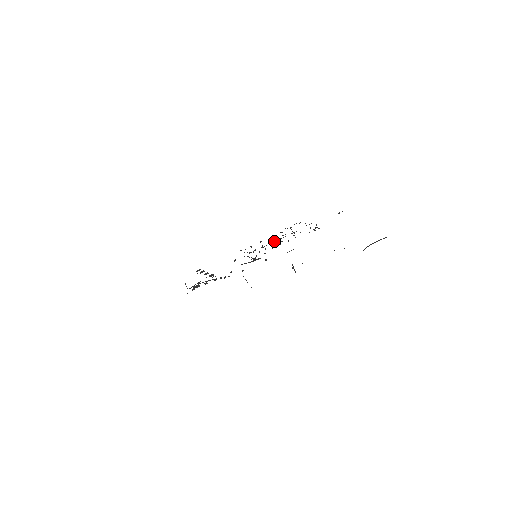
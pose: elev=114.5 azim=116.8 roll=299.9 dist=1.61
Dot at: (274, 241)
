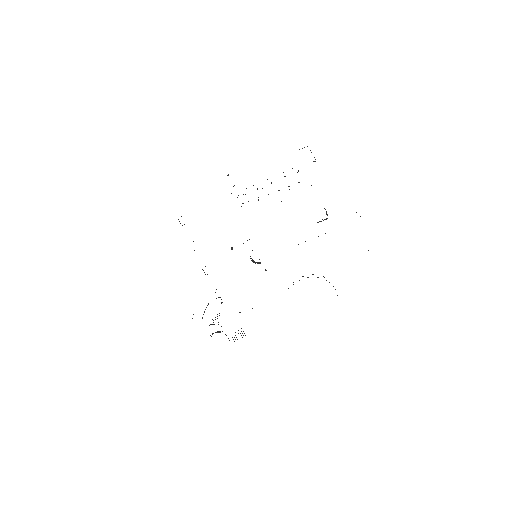
Dot at: occluded
